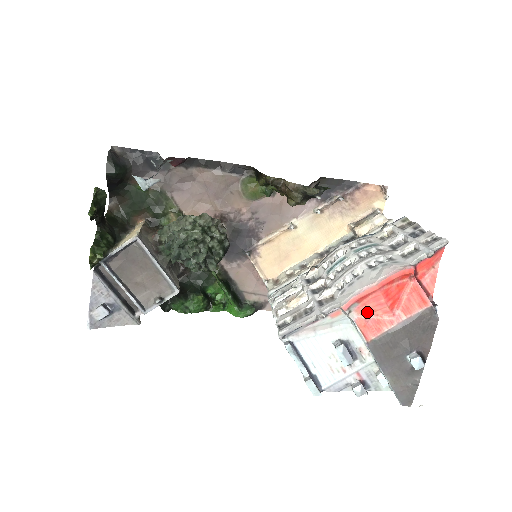
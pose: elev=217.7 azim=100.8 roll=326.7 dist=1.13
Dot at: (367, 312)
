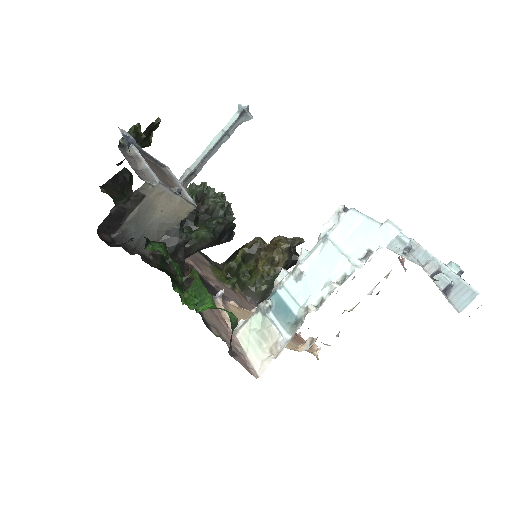
Dot at: occluded
